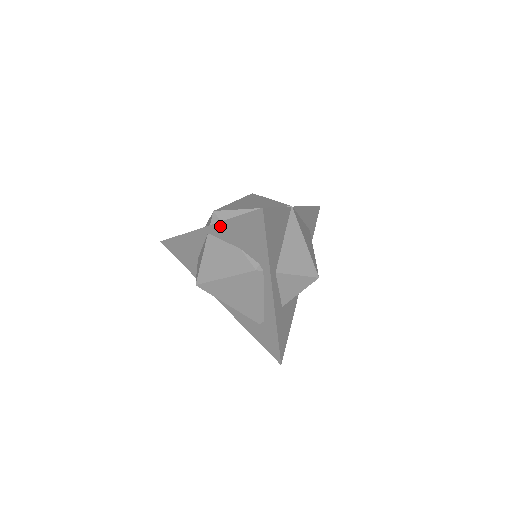
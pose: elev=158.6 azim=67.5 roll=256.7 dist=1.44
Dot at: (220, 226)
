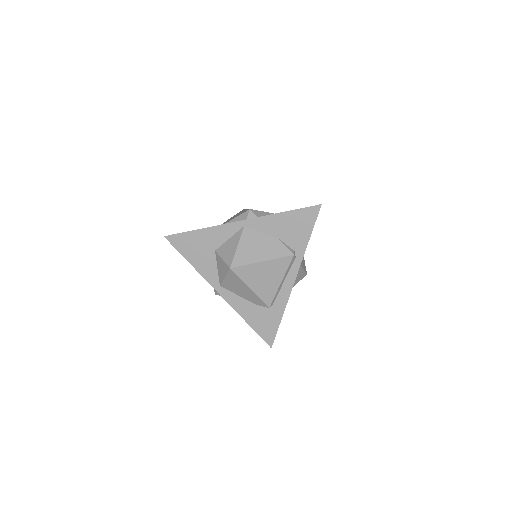
Dot at: (264, 219)
